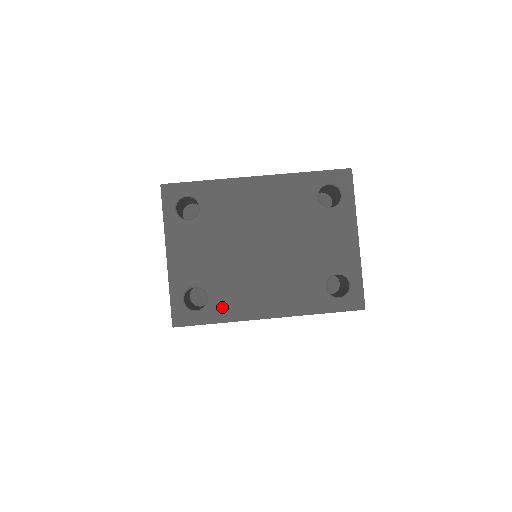
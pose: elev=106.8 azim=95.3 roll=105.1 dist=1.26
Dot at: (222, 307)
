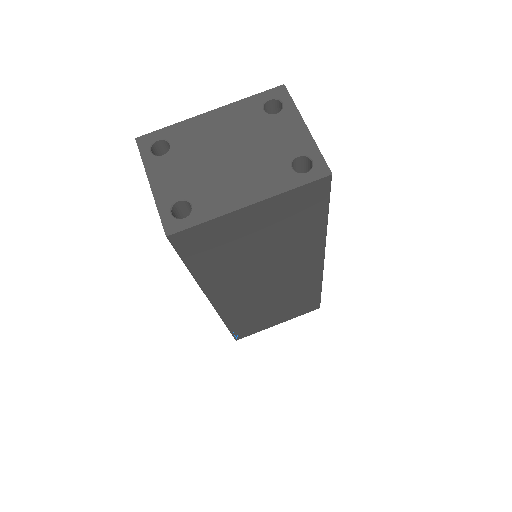
Dot at: (206, 208)
